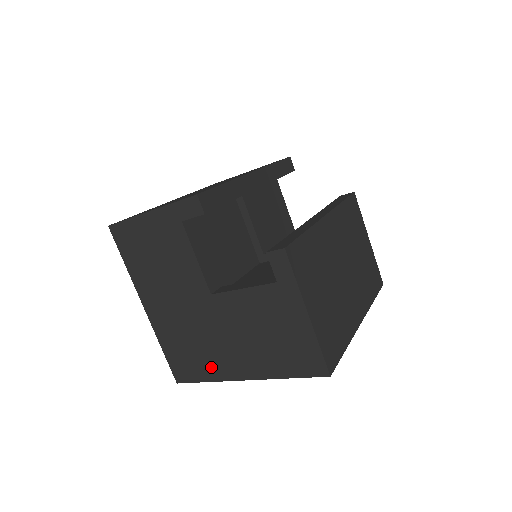
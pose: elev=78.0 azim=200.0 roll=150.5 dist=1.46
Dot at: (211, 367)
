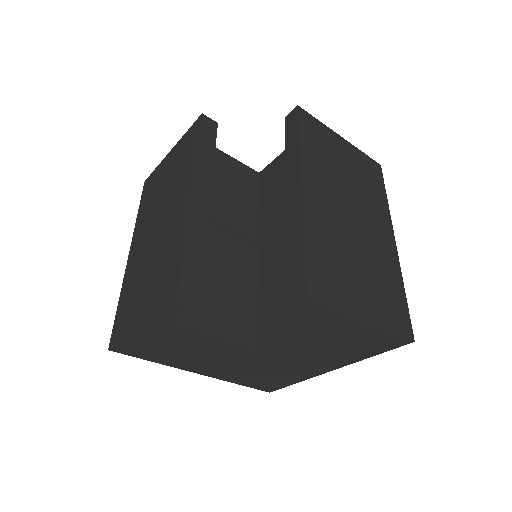
Dot at: (293, 376)
